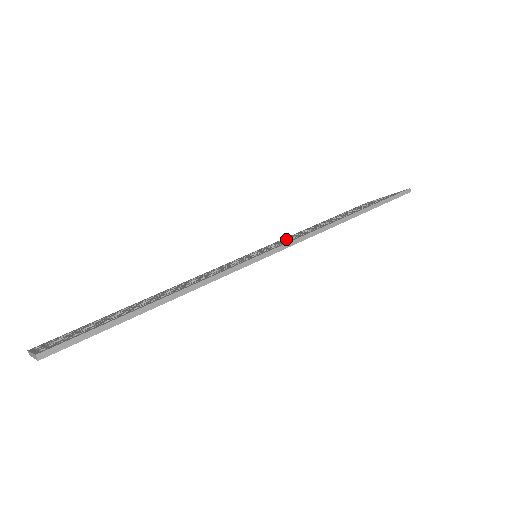
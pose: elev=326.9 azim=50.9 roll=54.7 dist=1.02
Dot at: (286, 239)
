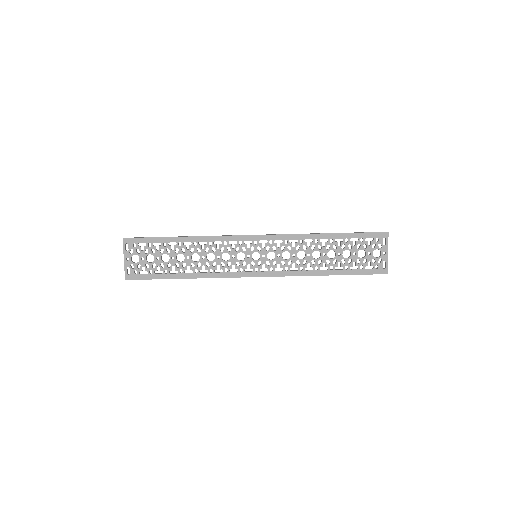
Dot at: occluded
